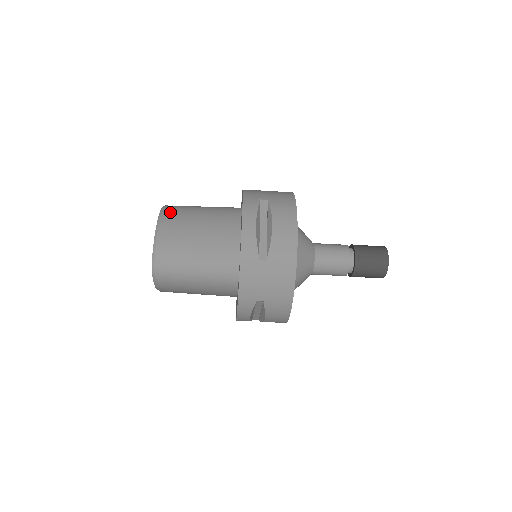
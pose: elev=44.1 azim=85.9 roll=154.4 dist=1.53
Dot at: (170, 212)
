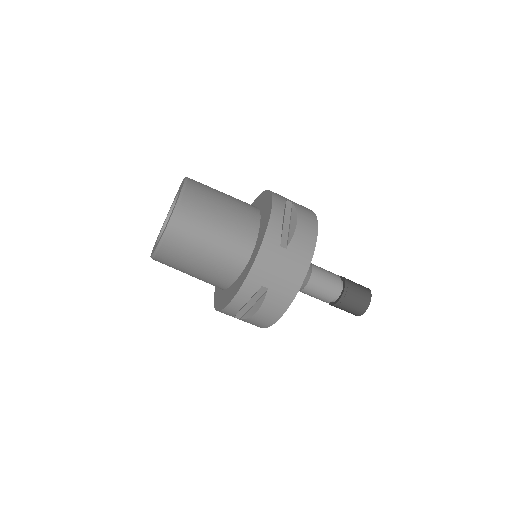
Dot at: (195, 182)
